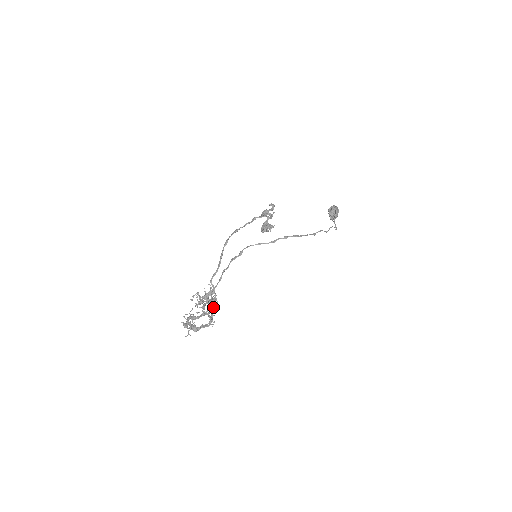
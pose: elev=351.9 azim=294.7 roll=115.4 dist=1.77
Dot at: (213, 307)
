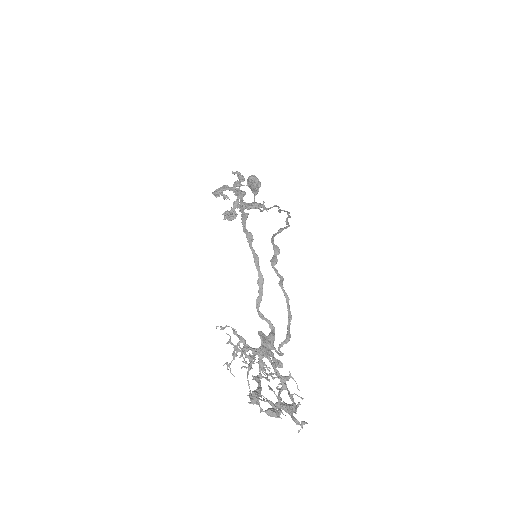
Dot at: (261, 361)
